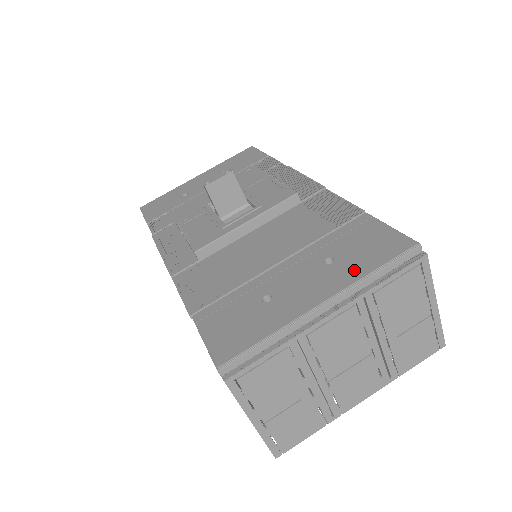
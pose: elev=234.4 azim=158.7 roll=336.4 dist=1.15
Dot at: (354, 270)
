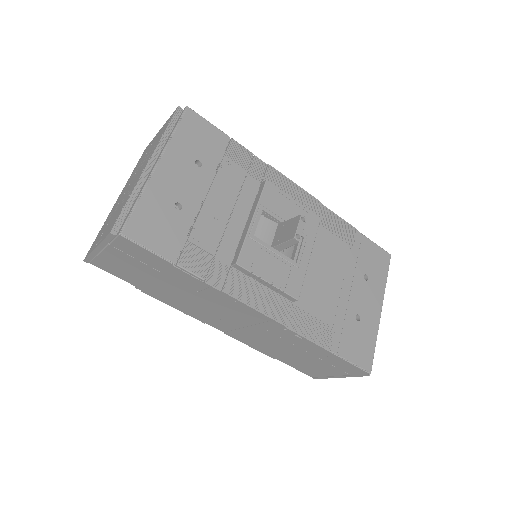
Dot at: (380, 282)
